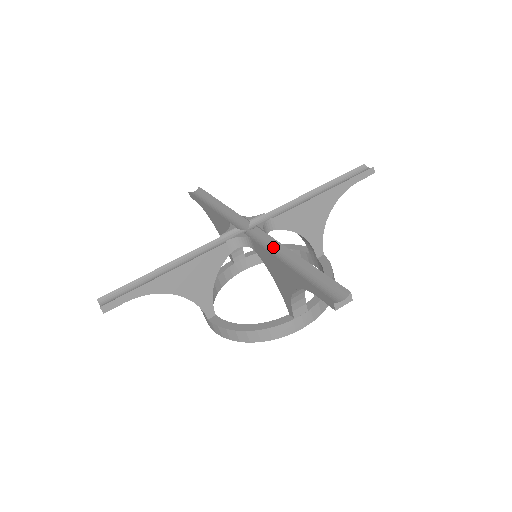
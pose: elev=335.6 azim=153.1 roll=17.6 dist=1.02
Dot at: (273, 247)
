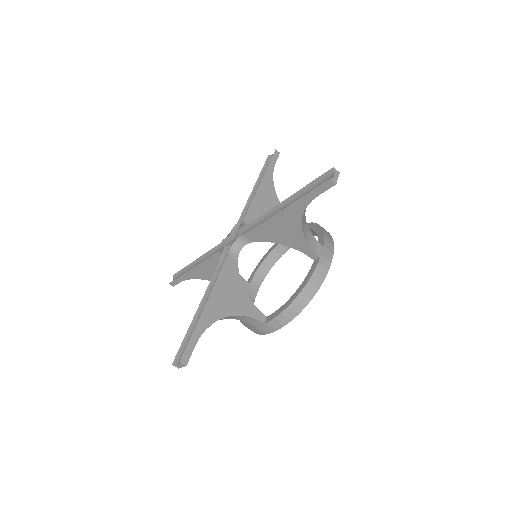
Dot at: (219, 275)
